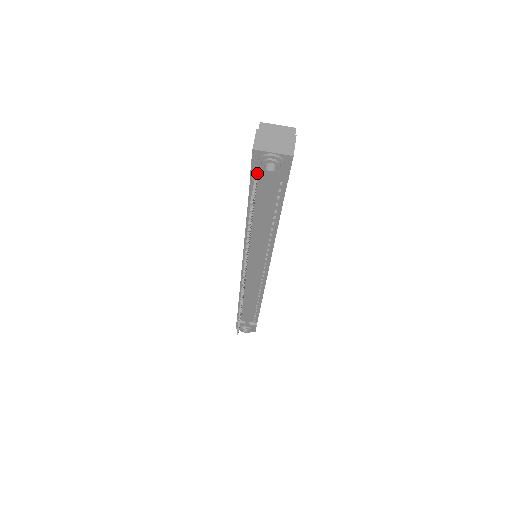
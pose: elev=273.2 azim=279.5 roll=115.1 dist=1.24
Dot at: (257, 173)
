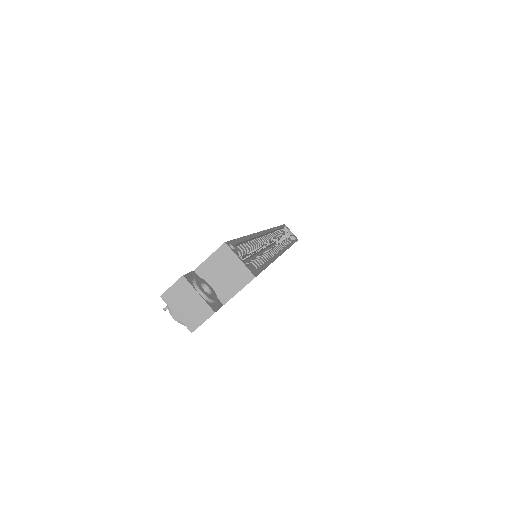
Dot at: occluded
